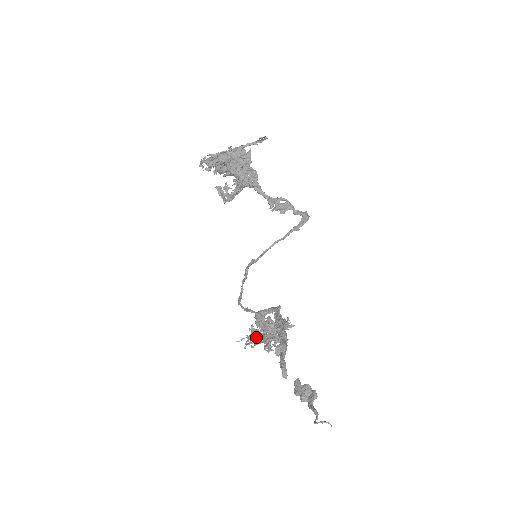
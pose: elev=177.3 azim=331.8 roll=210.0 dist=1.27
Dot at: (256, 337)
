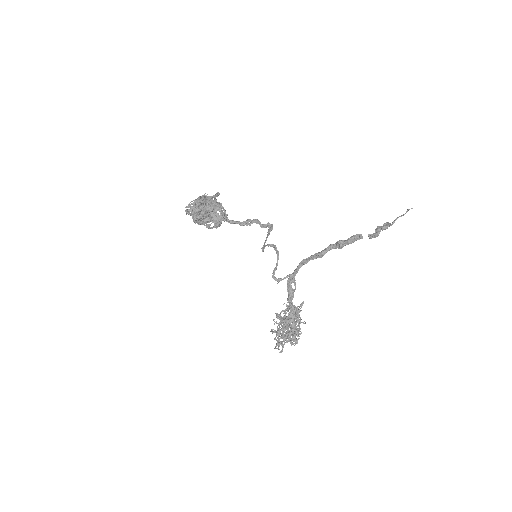
Dot at: (288, 320)
